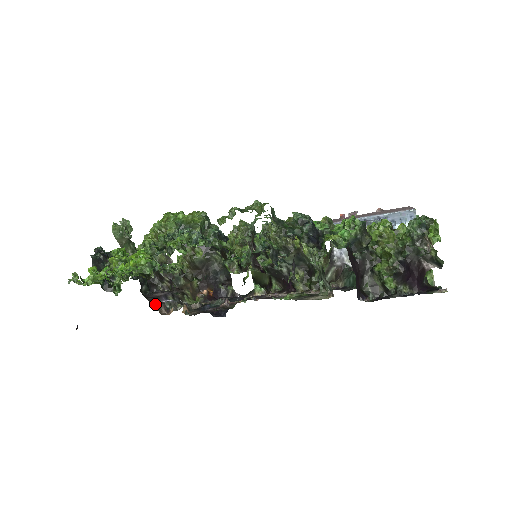
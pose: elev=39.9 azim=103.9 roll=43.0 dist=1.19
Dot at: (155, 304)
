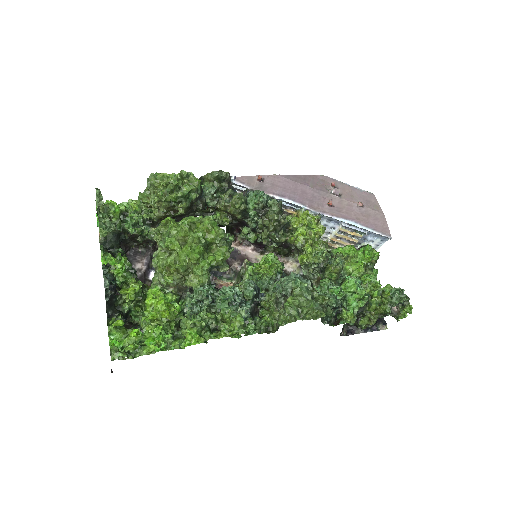
Dot at: occluded
